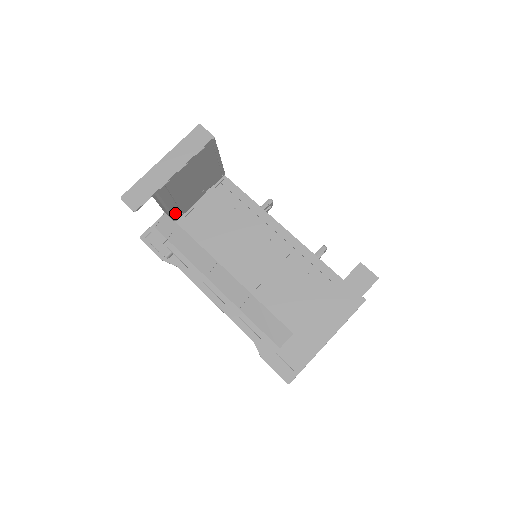
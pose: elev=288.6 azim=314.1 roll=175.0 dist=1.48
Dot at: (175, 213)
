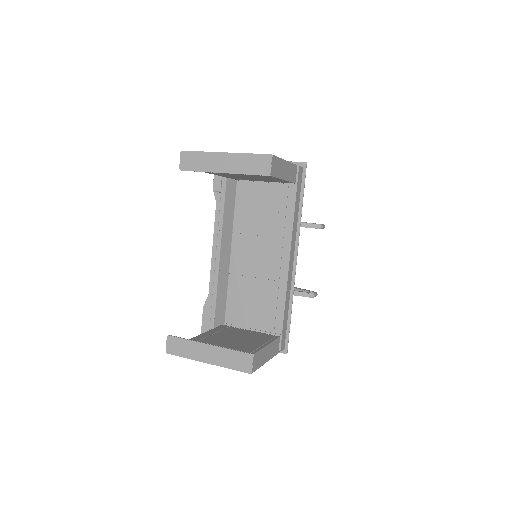
Dot at: (232, 178)
